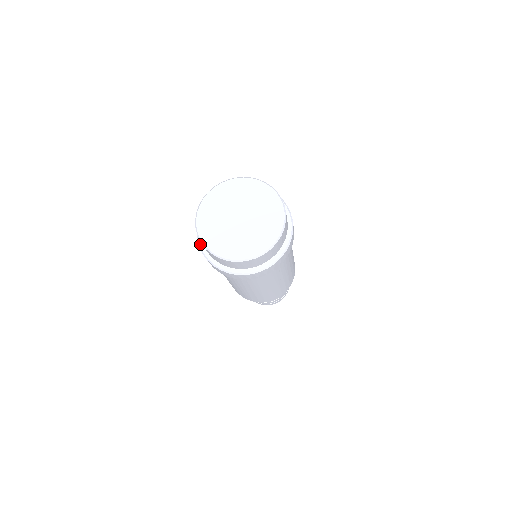
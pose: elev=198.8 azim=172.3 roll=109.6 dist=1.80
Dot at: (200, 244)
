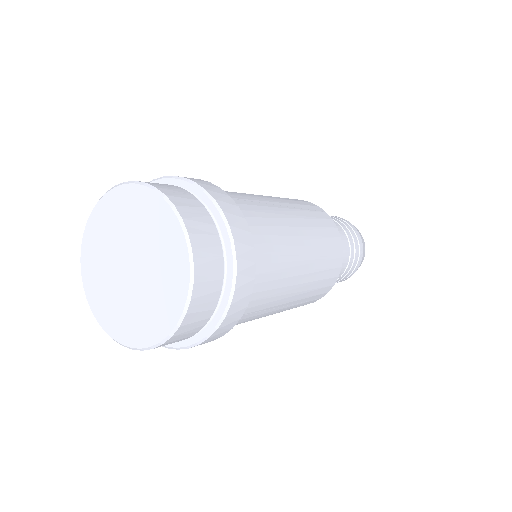
Dot at: occluded
